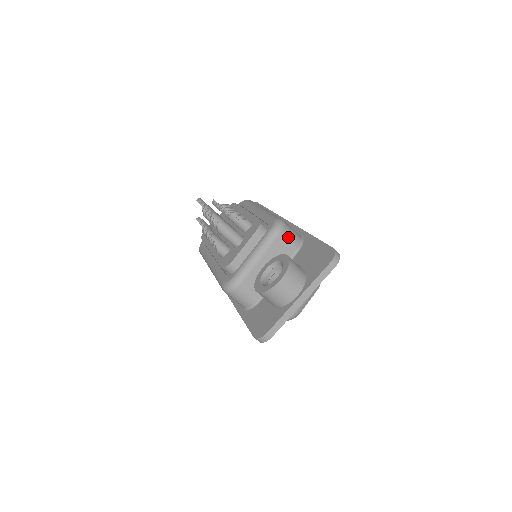
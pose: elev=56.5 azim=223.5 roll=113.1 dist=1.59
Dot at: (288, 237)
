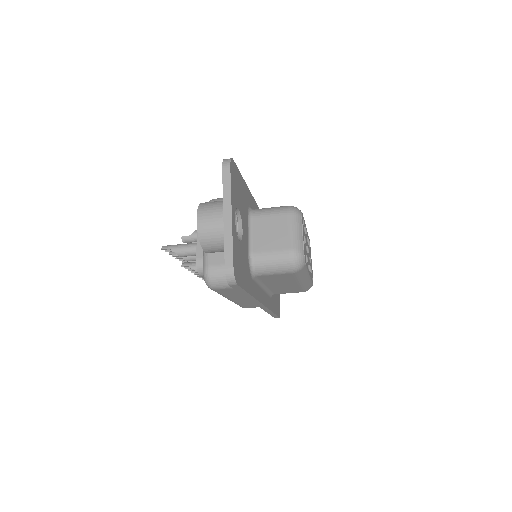
Dot at: occluded
